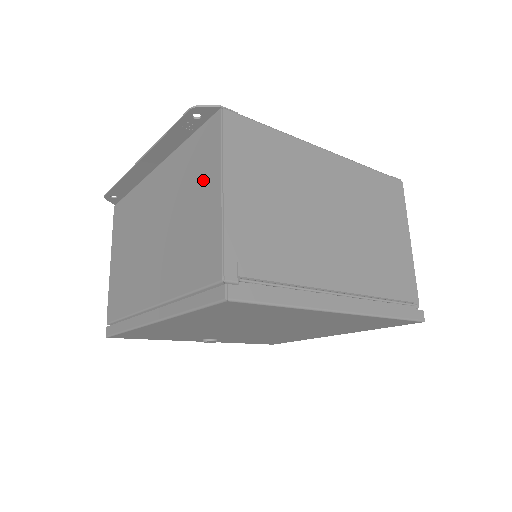
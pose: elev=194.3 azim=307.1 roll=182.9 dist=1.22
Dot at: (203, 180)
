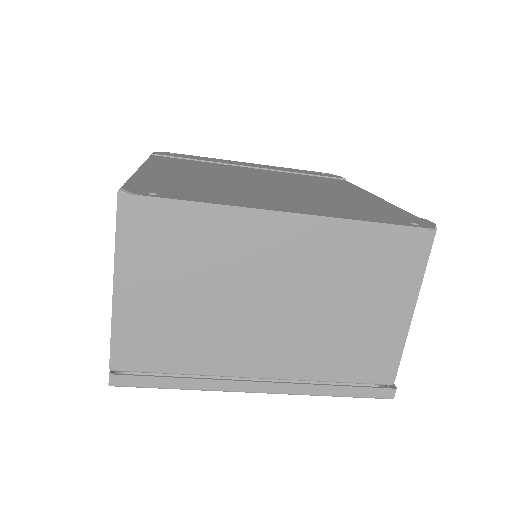
Dot at: (389, 288)
